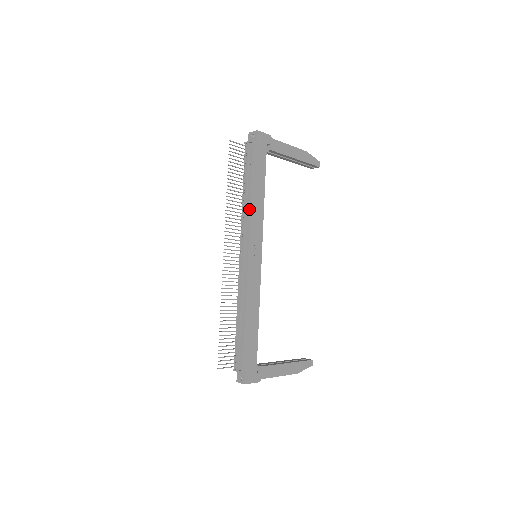
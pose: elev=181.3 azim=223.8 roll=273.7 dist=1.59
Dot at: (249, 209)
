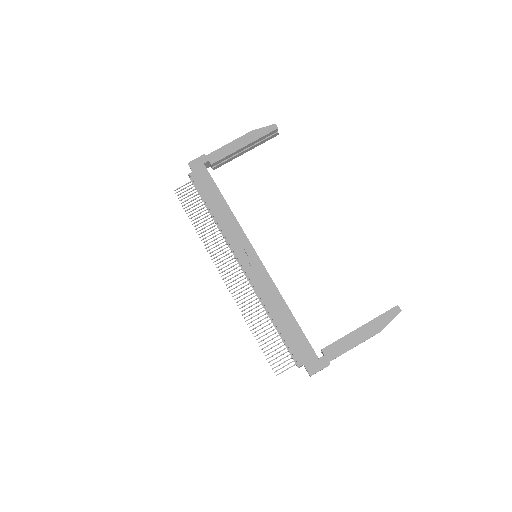
Dot at: (219, 226)
